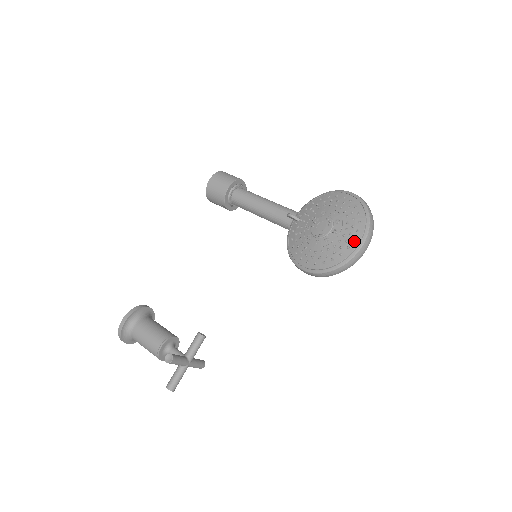
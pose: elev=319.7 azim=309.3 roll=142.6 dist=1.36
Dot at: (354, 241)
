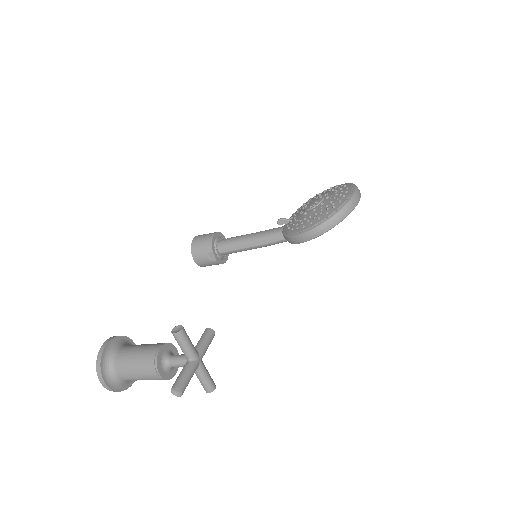
Dot at: (347, 192)
